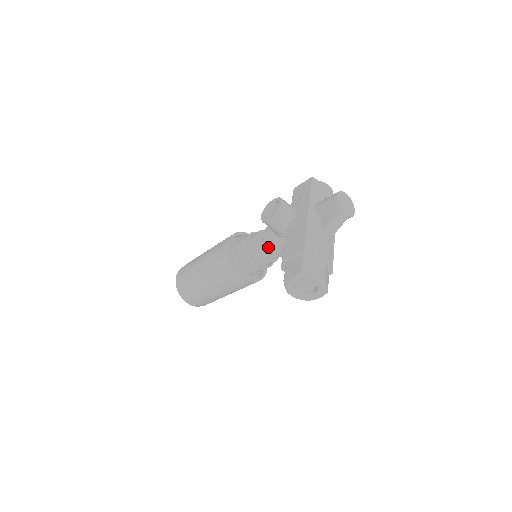
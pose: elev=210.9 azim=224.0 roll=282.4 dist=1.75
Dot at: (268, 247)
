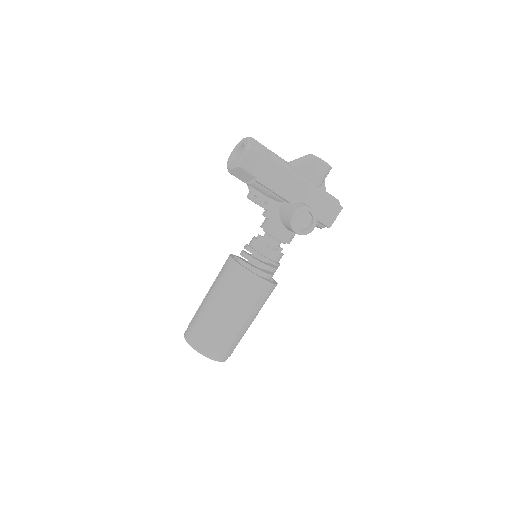
Dot at: occluded
